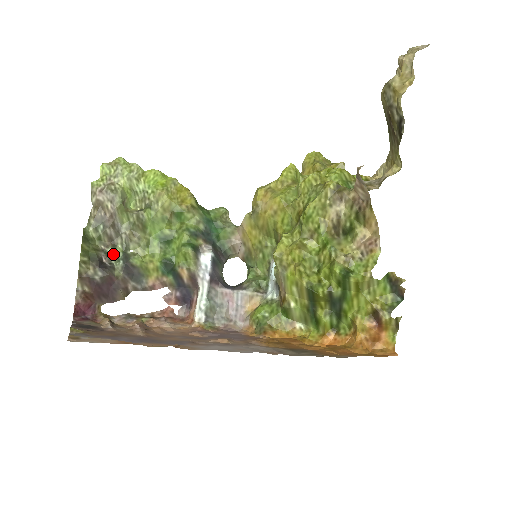
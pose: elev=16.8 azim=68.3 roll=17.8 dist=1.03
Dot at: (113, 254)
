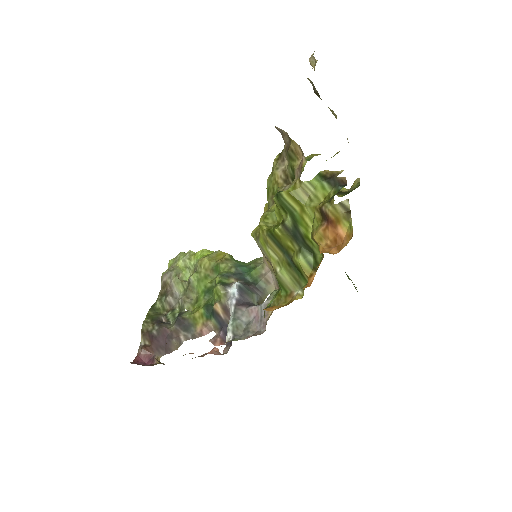
Dot at: (171, 315)
